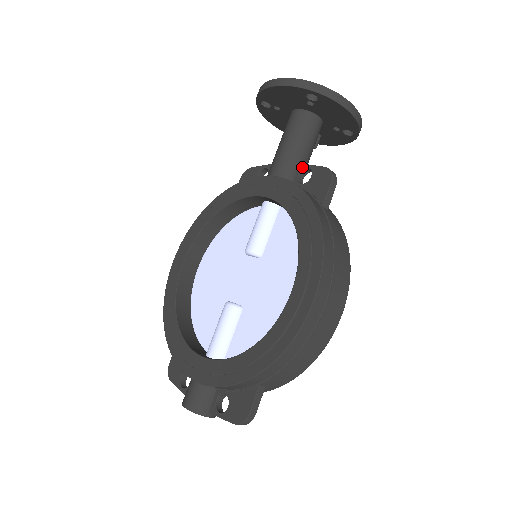
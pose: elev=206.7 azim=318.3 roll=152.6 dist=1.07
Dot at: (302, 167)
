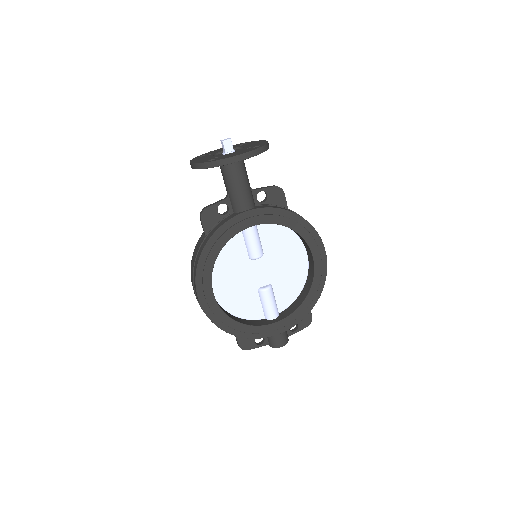
Dot at: (256, 192)
